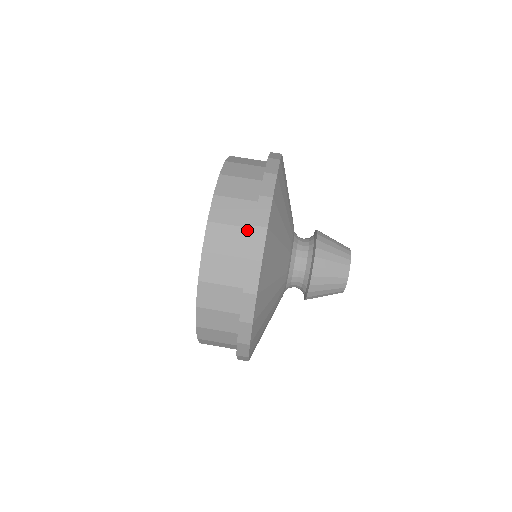
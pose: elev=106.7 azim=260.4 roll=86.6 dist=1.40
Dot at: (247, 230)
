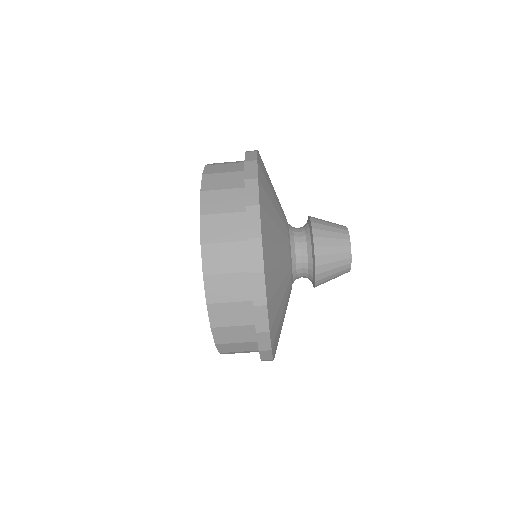
Dot at: occluded
